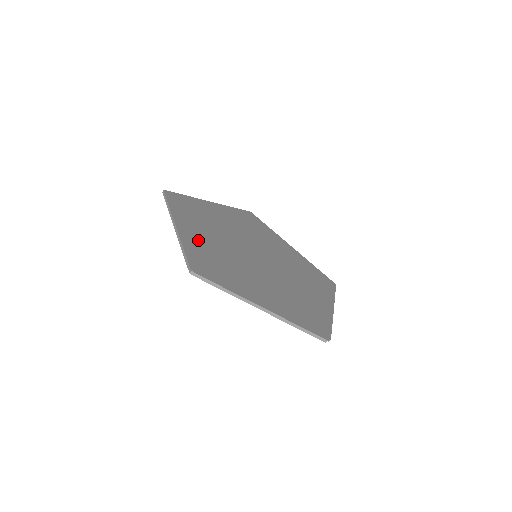
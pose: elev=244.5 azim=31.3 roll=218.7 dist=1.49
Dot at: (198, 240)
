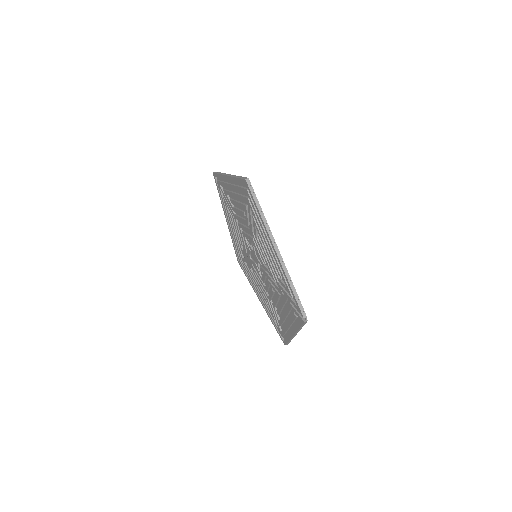
Dot at: occluded
